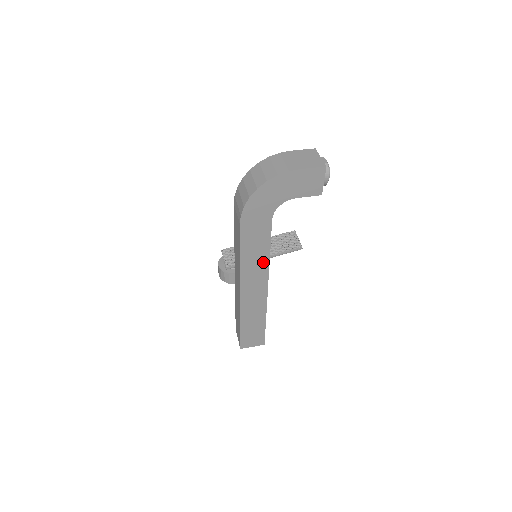
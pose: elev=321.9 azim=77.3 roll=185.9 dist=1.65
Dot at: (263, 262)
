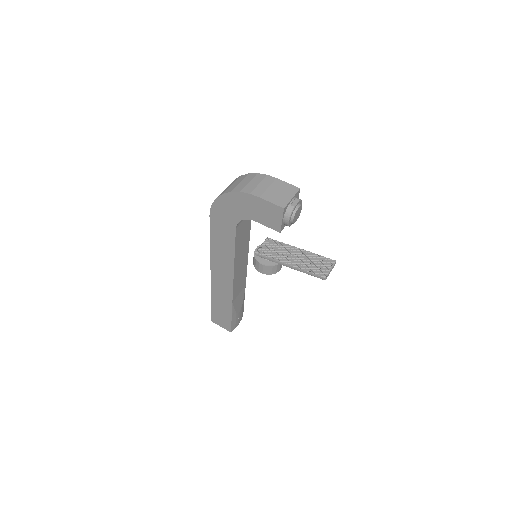
Dot at: (229, 260)
